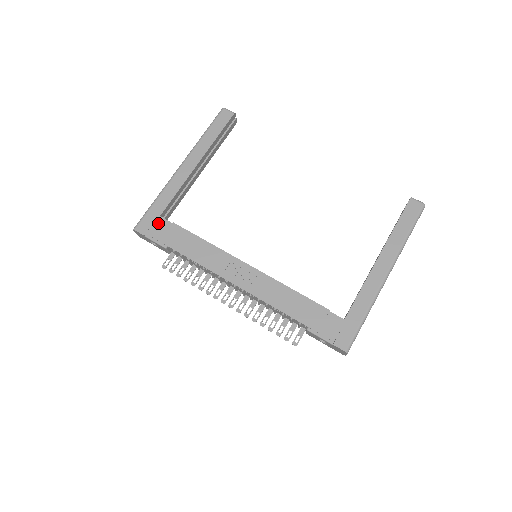
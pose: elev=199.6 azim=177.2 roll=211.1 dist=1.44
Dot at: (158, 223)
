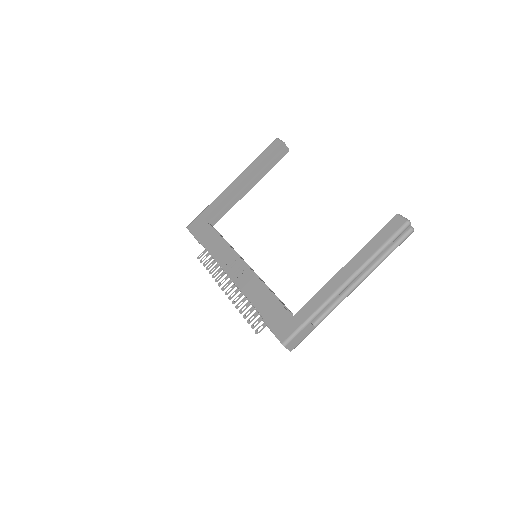
Dot at: (201, 224)
